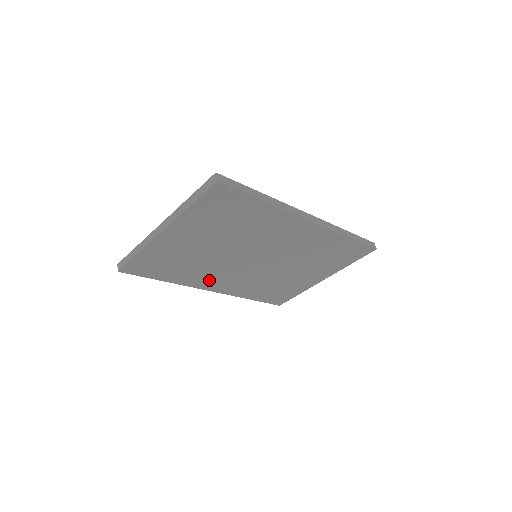
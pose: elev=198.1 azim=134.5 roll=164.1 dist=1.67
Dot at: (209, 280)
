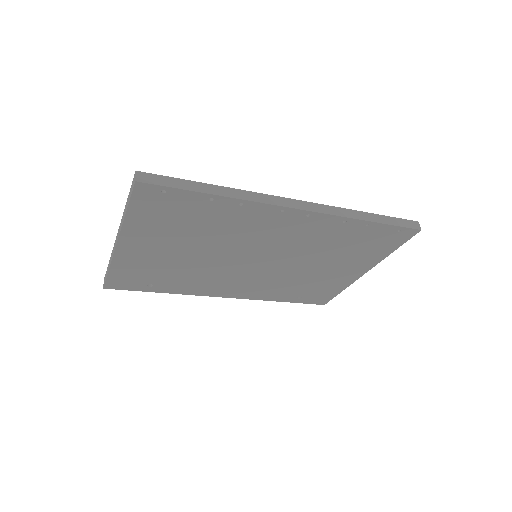
Dot at: (214, 287)
